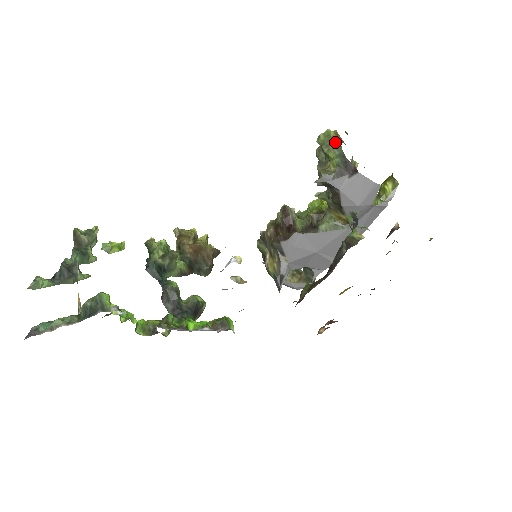
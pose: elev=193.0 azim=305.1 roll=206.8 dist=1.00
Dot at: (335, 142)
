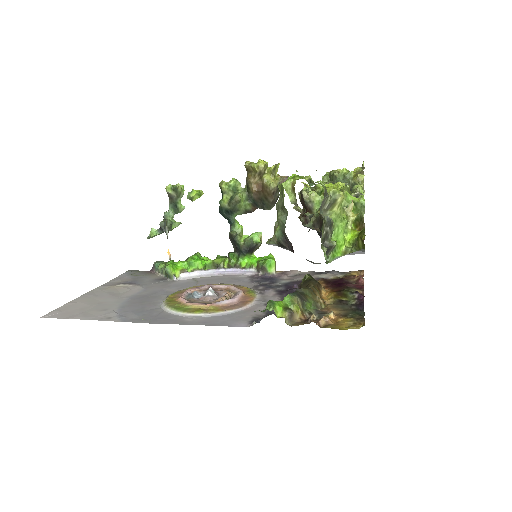
Dot at: (283, 207)
